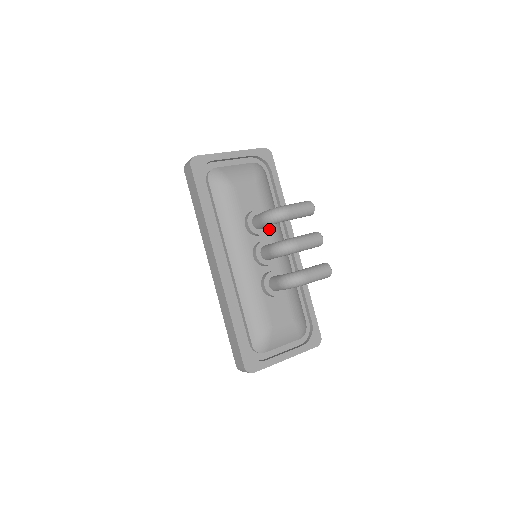
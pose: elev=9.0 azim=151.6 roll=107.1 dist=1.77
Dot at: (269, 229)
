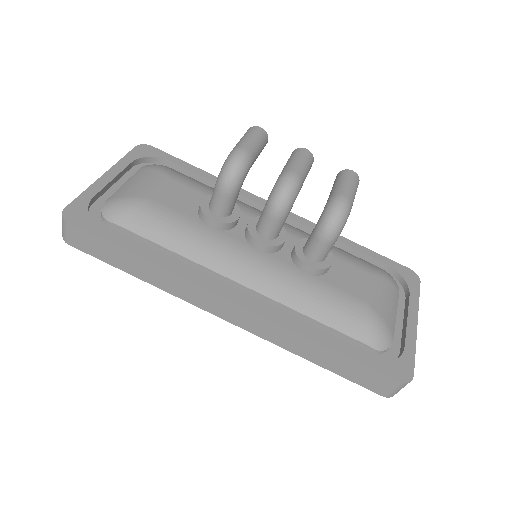
Dot at: occluded
